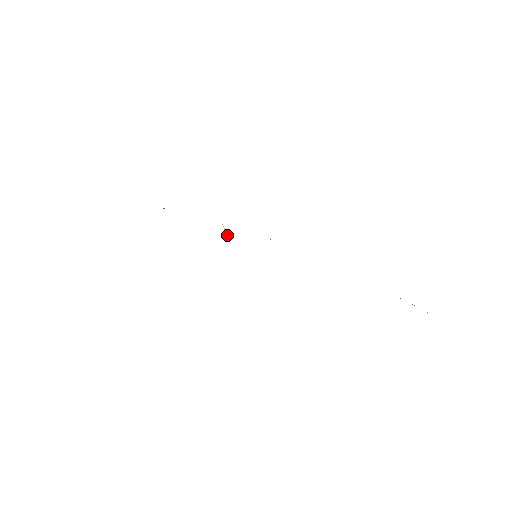
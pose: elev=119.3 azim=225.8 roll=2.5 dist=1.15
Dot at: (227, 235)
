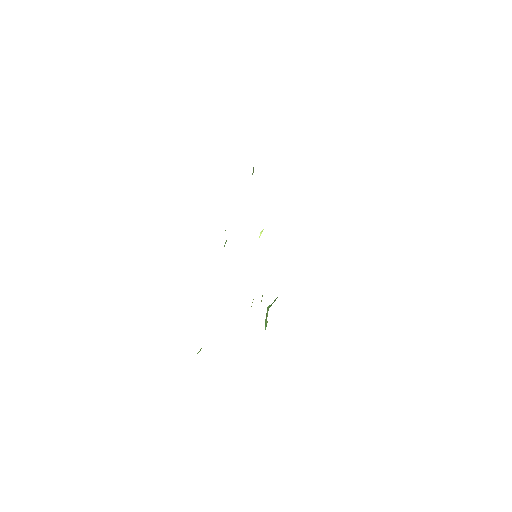
Dot at: (260, 235)
